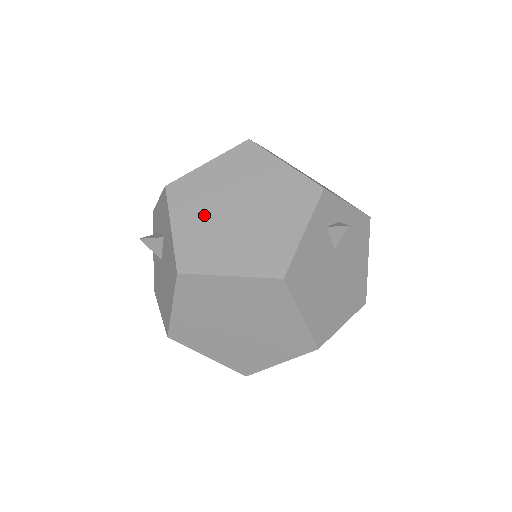
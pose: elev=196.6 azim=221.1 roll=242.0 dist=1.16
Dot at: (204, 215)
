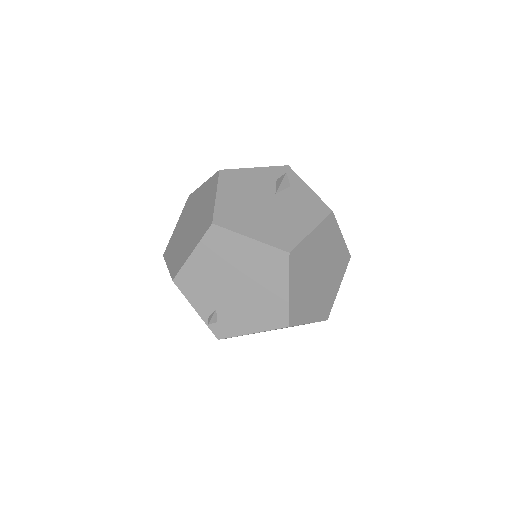
Dot at: occluded
